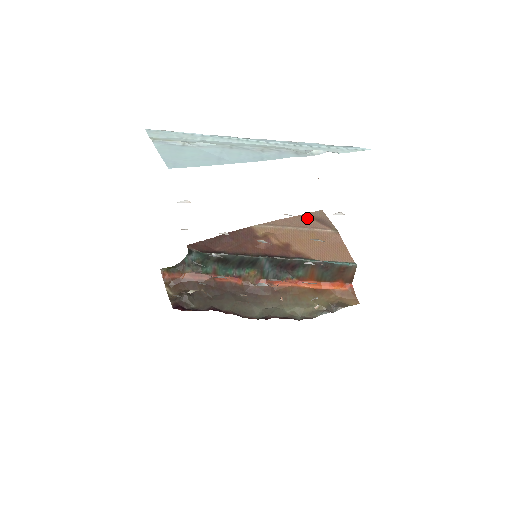
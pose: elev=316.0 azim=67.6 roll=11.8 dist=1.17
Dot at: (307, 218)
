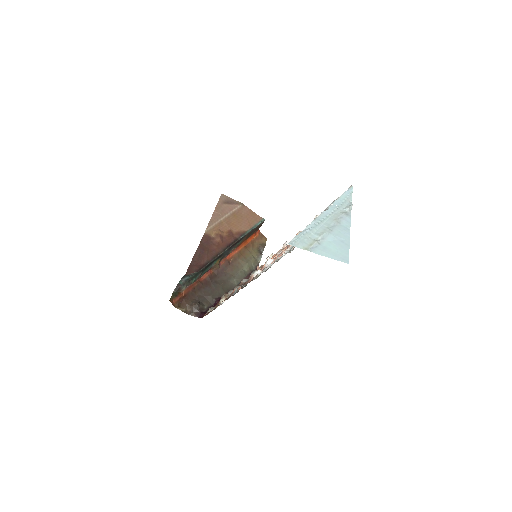
Dot at: (222, 205)
